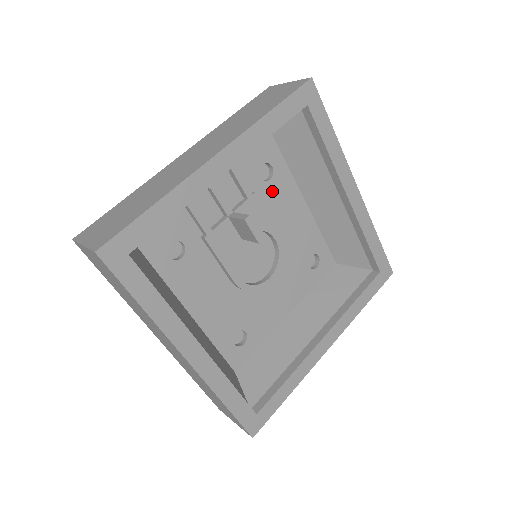
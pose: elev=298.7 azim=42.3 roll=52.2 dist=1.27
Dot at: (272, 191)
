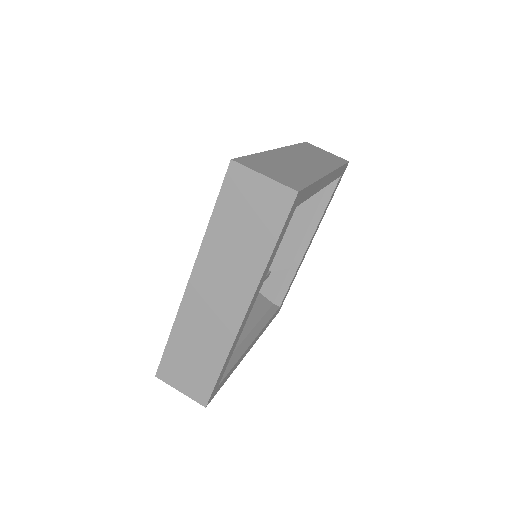
Dot at: occluded
